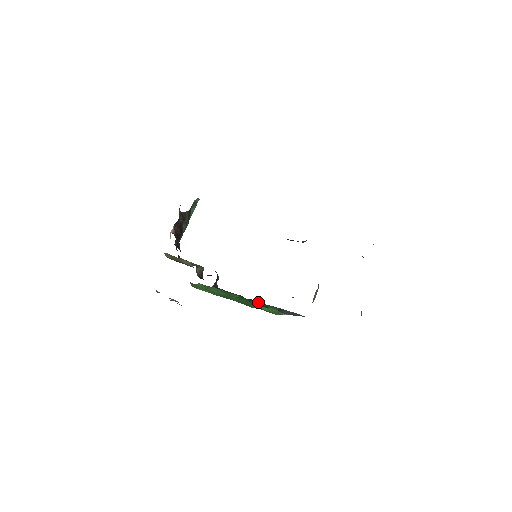
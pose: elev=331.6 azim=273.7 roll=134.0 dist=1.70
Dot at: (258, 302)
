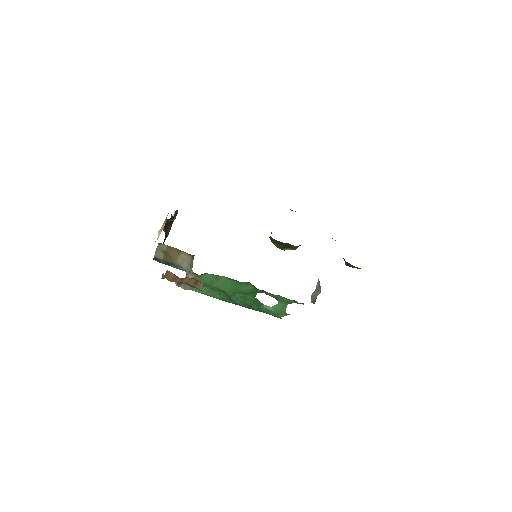
Dot at: (270, 294)
